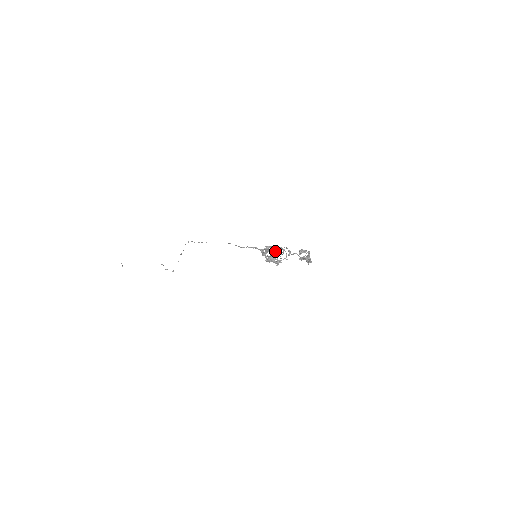
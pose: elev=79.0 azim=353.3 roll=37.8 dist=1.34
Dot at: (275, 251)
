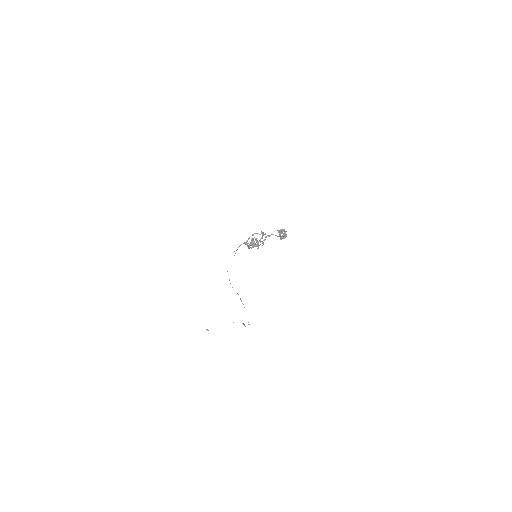
Dot at: (256, 239)
